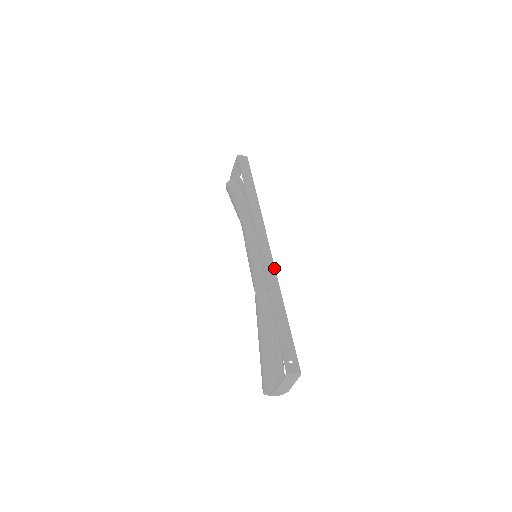
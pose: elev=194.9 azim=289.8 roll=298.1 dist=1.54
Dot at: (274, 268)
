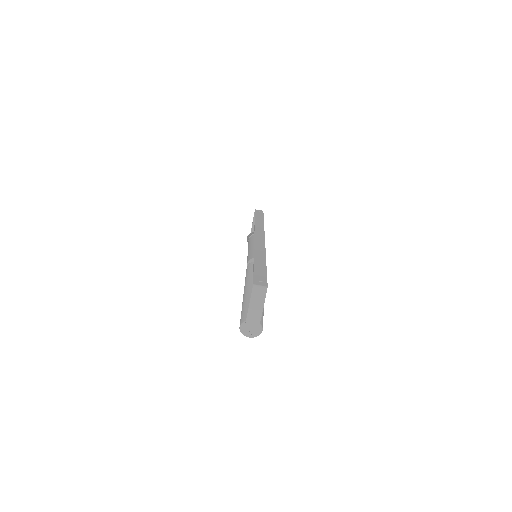
Dot at: (264, 247)
